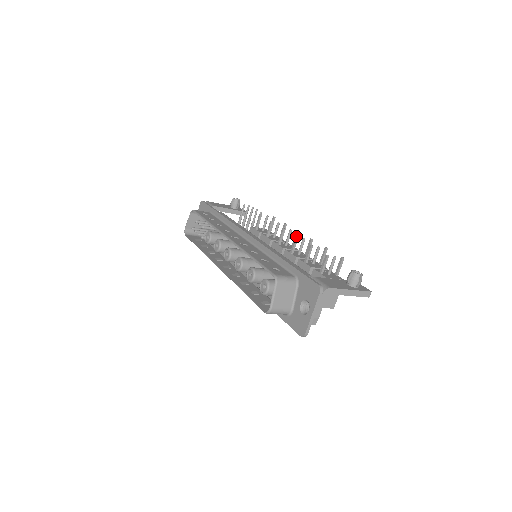
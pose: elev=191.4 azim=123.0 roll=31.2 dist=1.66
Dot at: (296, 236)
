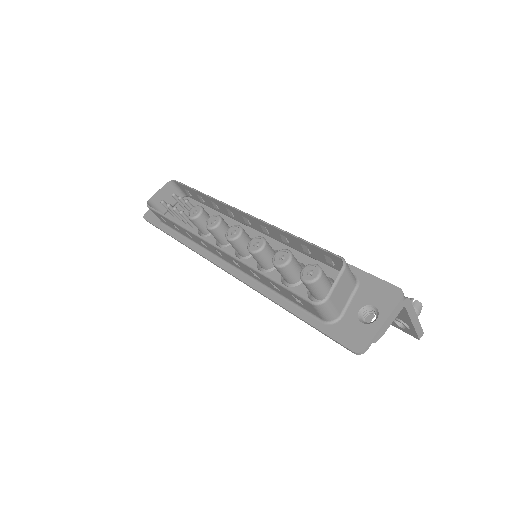
Dot at: occluded
